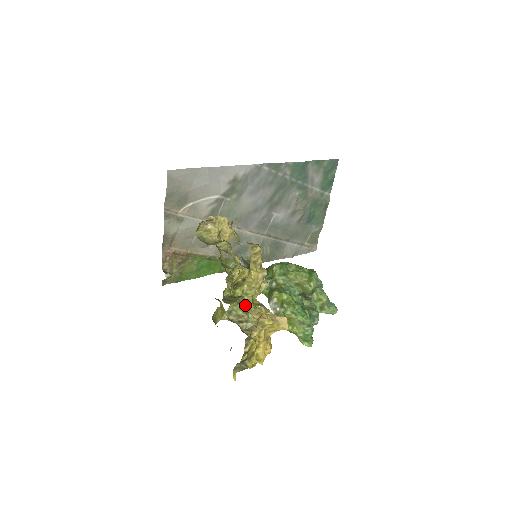
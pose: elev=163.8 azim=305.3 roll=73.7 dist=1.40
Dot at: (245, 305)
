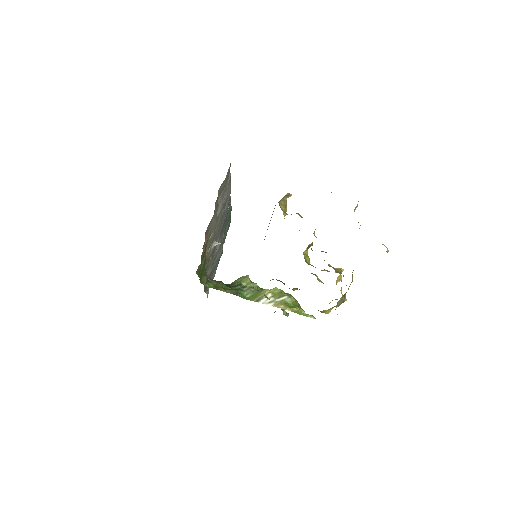
Dot at: occluded
